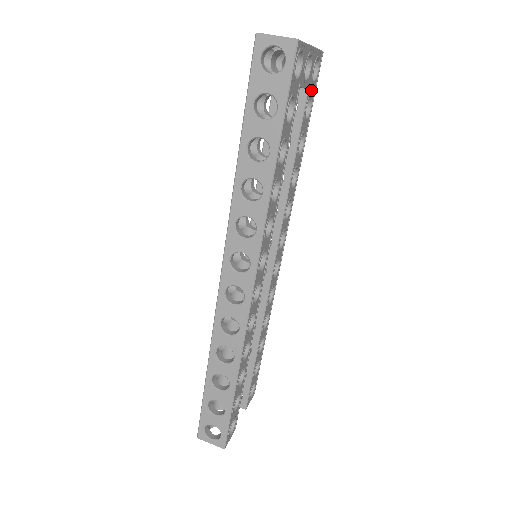
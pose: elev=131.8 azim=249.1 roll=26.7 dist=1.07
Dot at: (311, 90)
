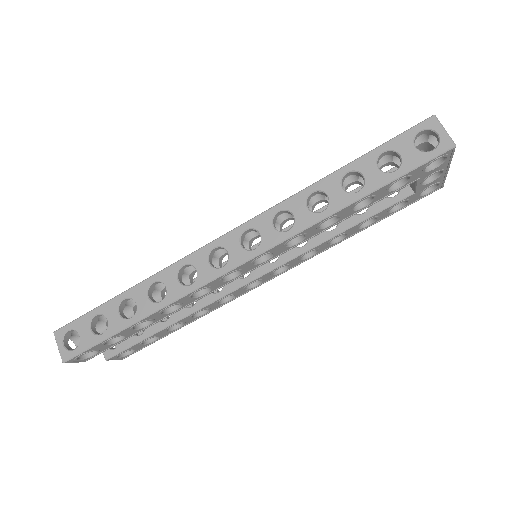
Dot at: (413, 198)
